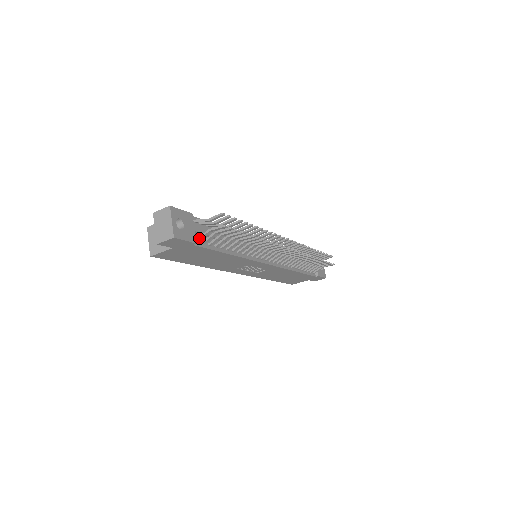
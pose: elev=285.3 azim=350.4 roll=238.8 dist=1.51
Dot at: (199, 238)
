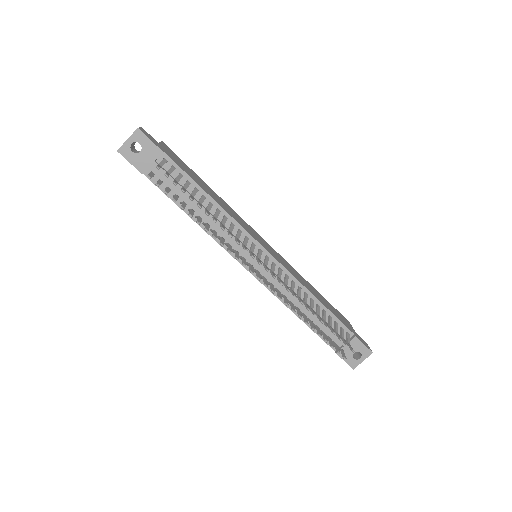
Dot at: occluded
